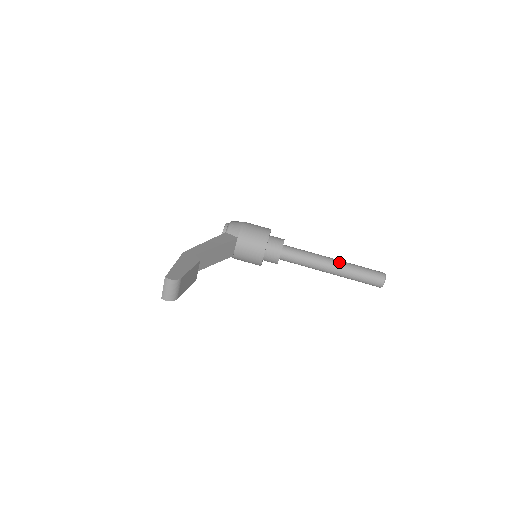
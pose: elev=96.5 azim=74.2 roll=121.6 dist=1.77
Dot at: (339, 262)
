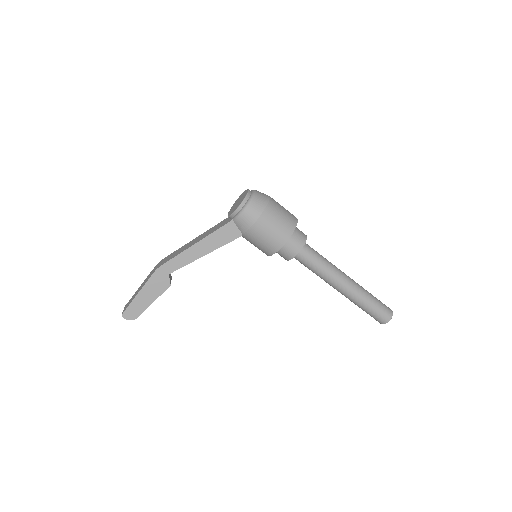
Dot at: (348, 292)
